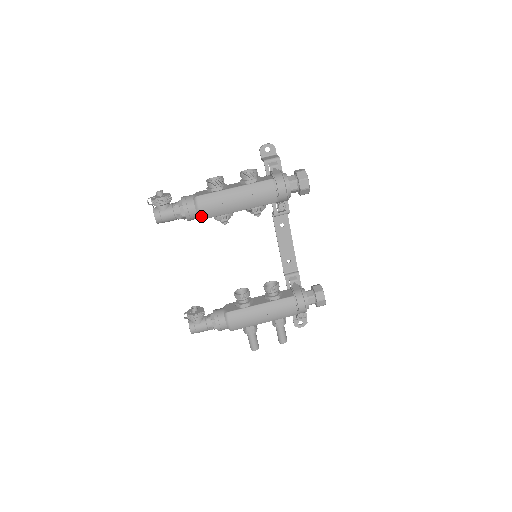
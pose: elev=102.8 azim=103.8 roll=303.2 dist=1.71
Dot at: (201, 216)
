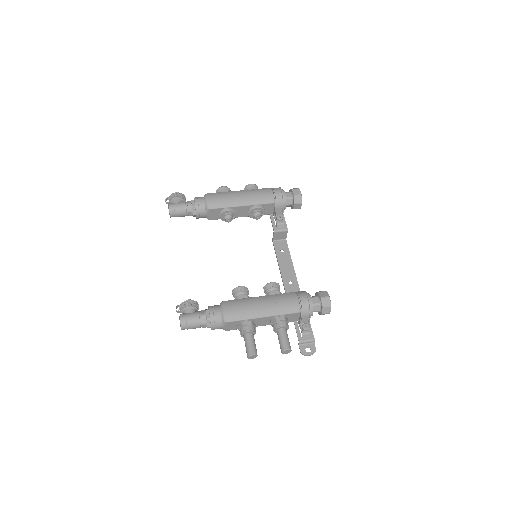
Dot at: (208, 205)
